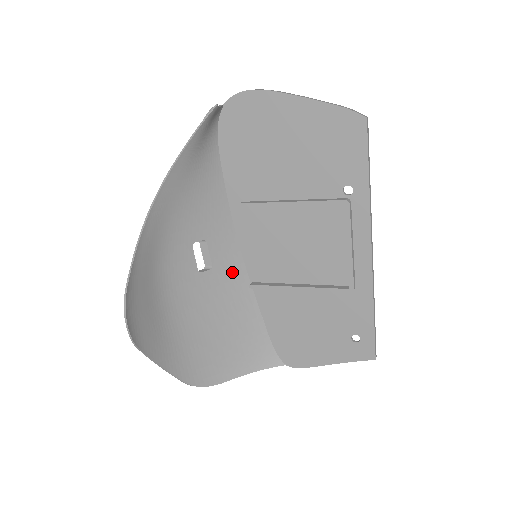
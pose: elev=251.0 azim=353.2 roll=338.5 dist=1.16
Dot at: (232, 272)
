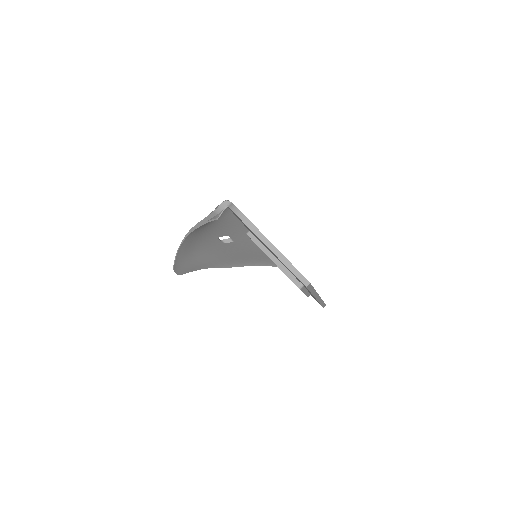
Dot at: (248, 242)
